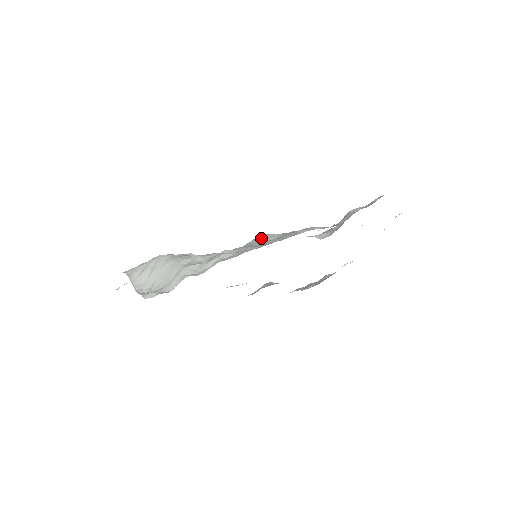
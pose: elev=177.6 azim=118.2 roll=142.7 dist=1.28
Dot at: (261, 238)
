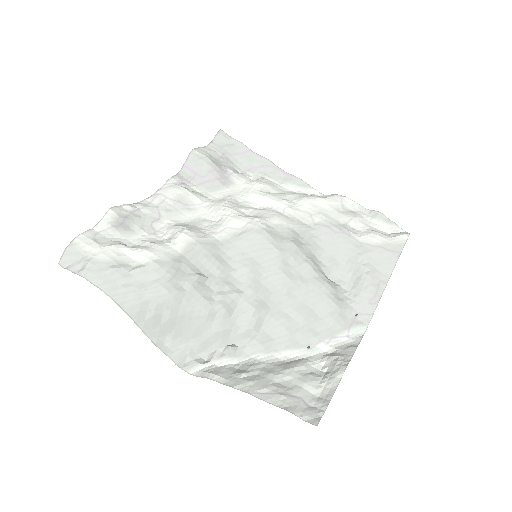
Dot at: (276, 262)
